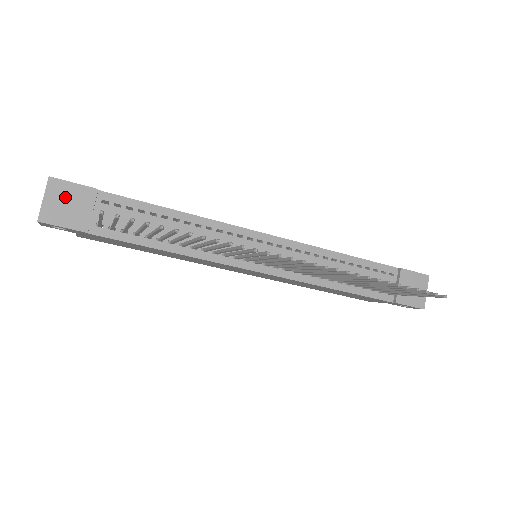
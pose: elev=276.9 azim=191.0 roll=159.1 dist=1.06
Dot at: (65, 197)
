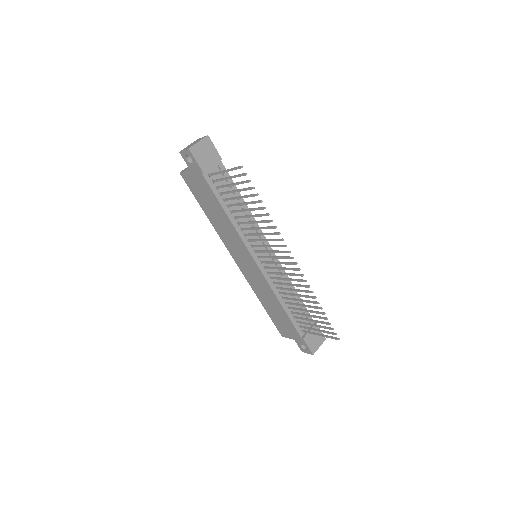
Dot at: (207, 150)
